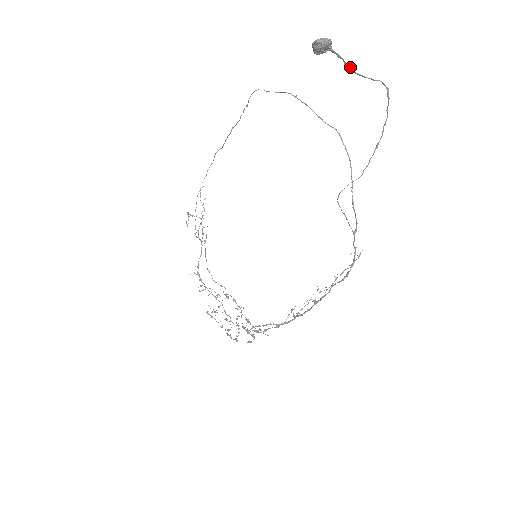
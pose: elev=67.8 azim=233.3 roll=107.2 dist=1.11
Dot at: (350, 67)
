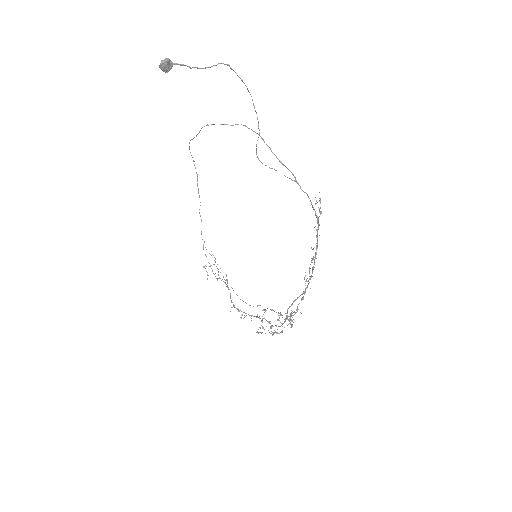
Dot at: (194, 67)
